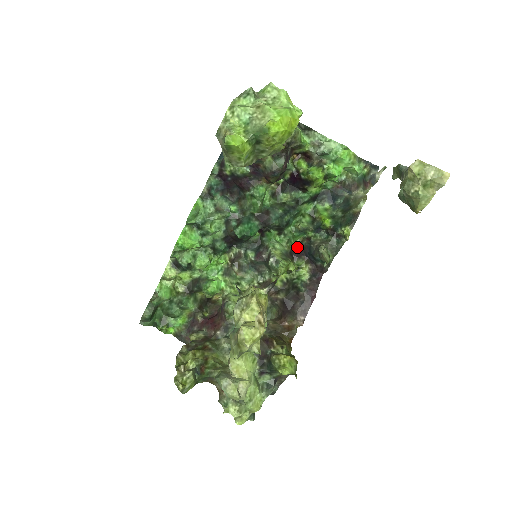
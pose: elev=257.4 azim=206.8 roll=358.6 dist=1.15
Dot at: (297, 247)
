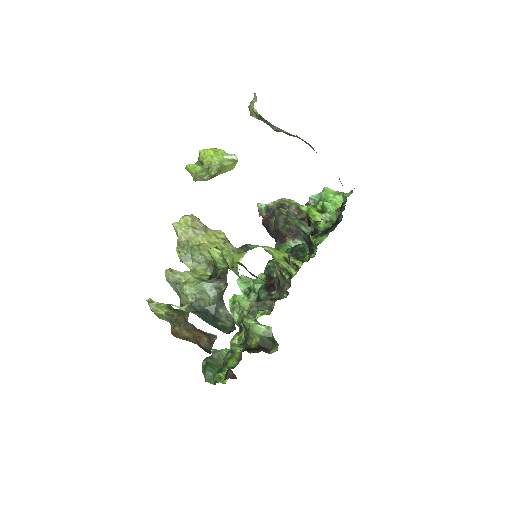
Dot at: (310, 257)
